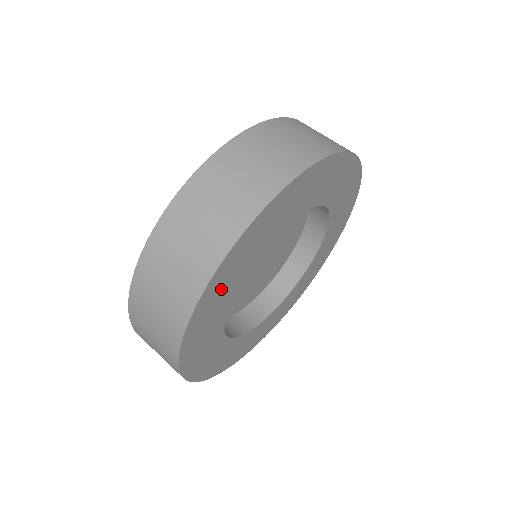
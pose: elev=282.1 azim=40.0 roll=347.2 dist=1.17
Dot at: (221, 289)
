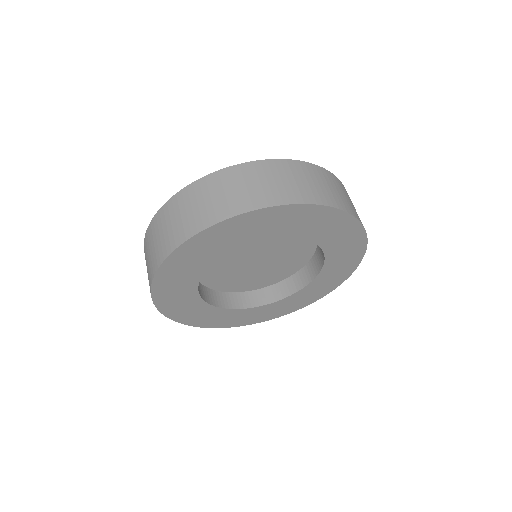
Dot at: (175, 283)
